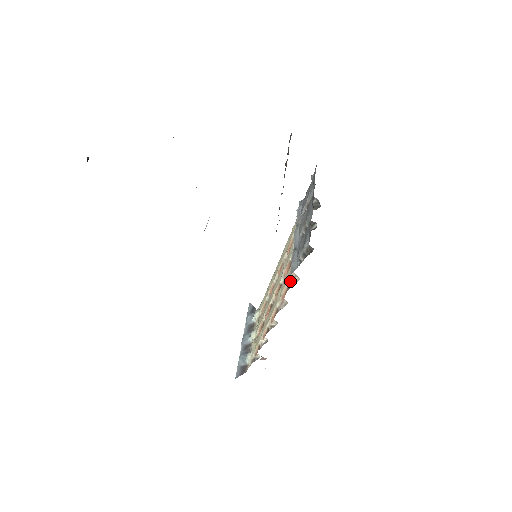
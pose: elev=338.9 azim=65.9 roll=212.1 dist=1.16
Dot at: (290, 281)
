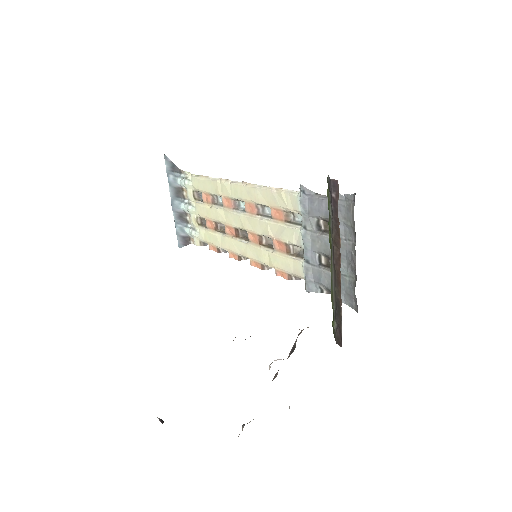
Dot at: (294, 276)
